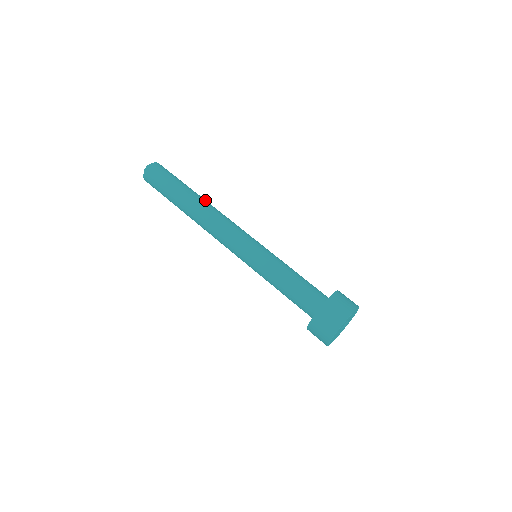
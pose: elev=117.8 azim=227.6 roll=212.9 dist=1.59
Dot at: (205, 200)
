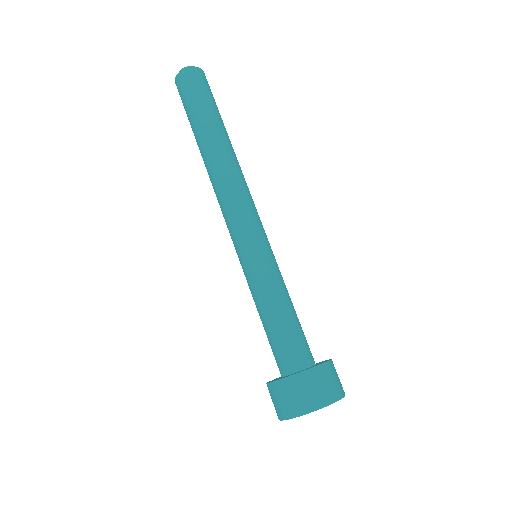
Dot at: occluded
